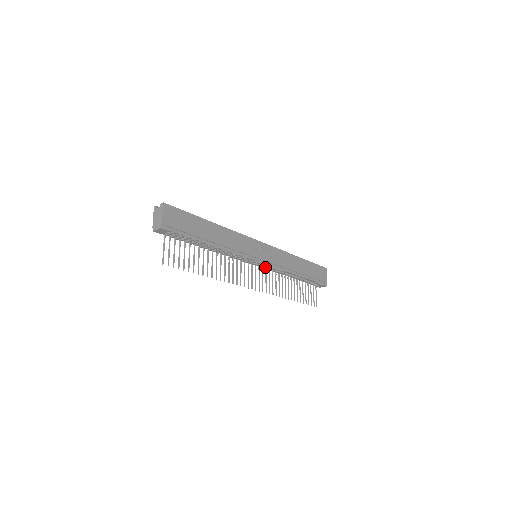
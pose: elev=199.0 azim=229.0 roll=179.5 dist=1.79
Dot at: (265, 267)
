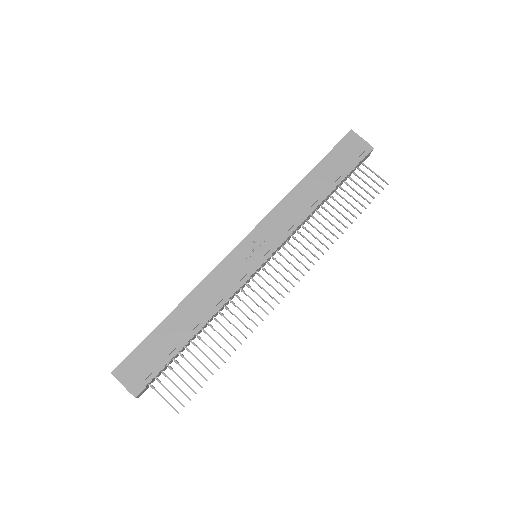
Dot at: (278, 249)
